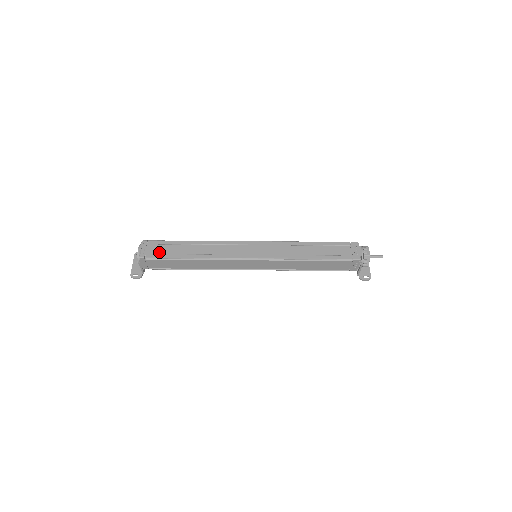
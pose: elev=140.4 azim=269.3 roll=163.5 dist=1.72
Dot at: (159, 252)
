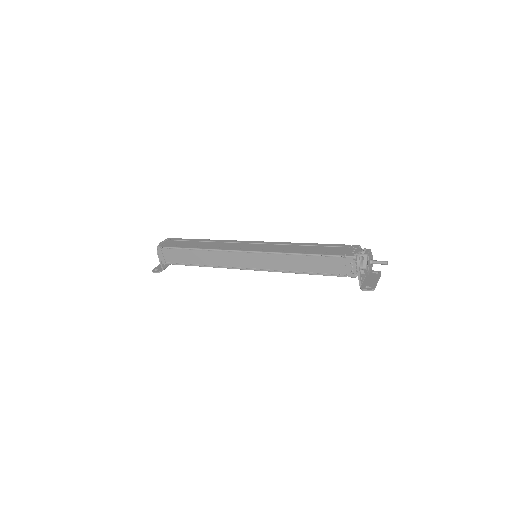
Dot at: (174, 244)
